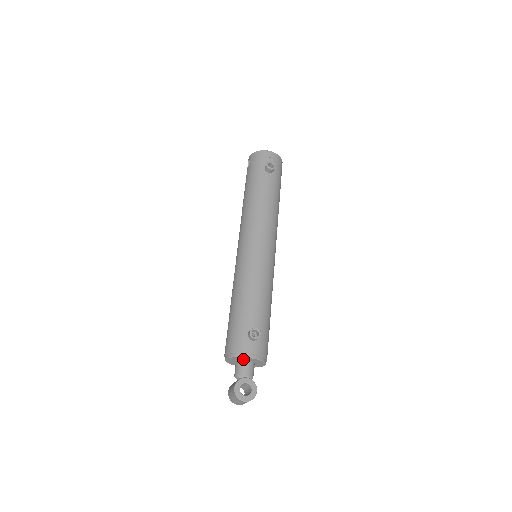
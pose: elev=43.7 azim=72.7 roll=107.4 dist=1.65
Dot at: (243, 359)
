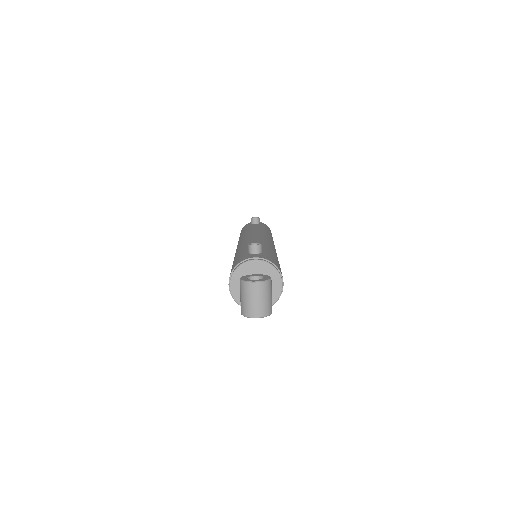
Dot at: (249, 272)
